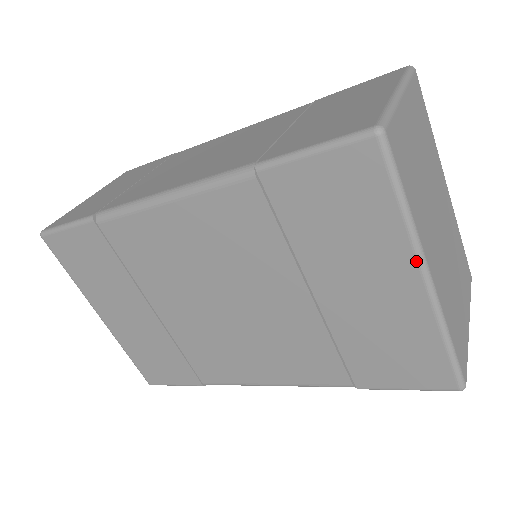
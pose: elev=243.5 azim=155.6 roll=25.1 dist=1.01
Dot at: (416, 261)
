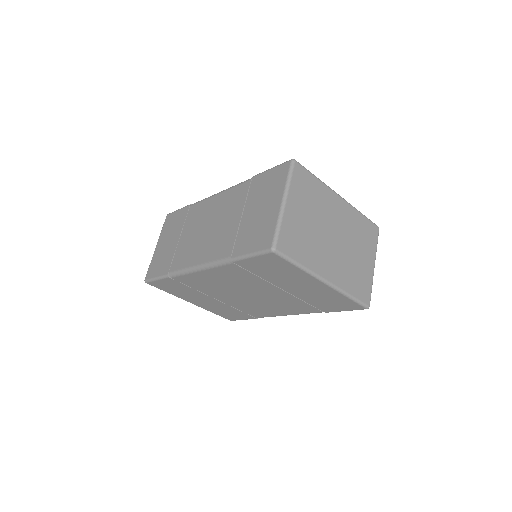
Dot at: (316, 279)
